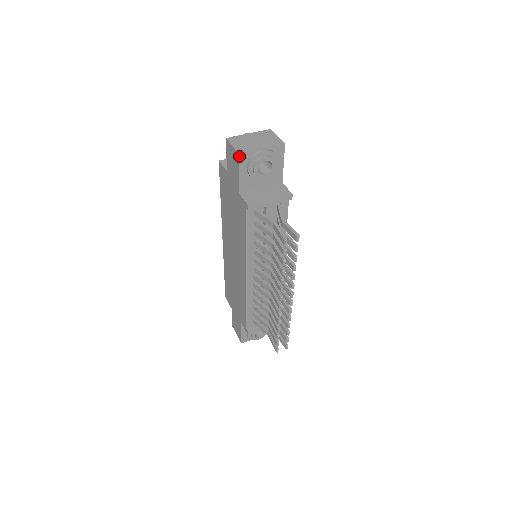
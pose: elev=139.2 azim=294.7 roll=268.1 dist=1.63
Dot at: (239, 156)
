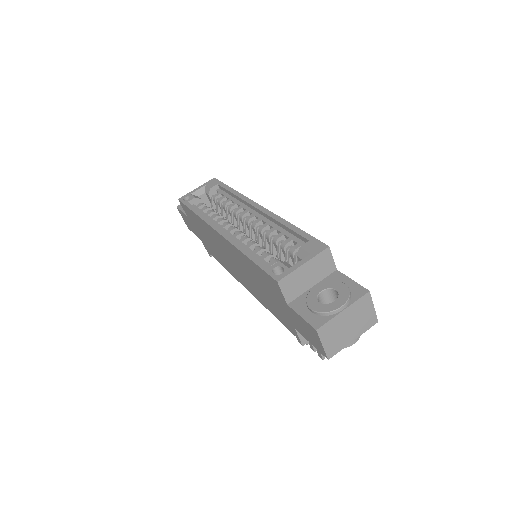
Dot at: (326, 357)
